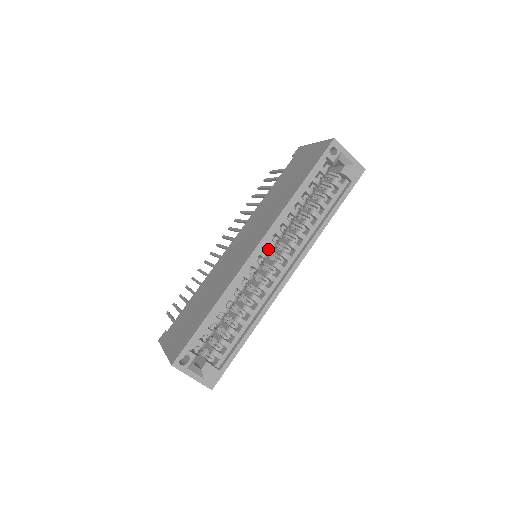
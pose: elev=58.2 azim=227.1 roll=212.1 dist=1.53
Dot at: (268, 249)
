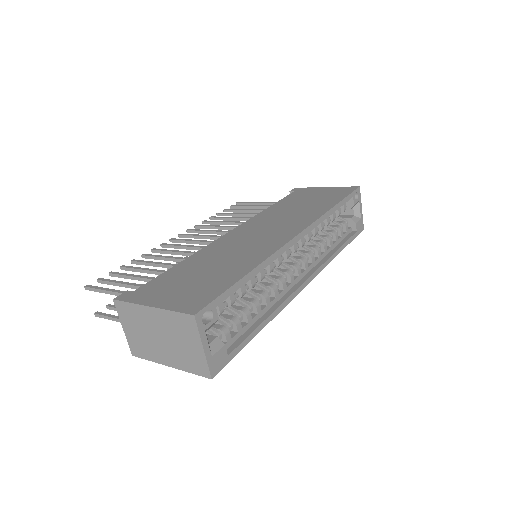
Dot at: (297, 245)
